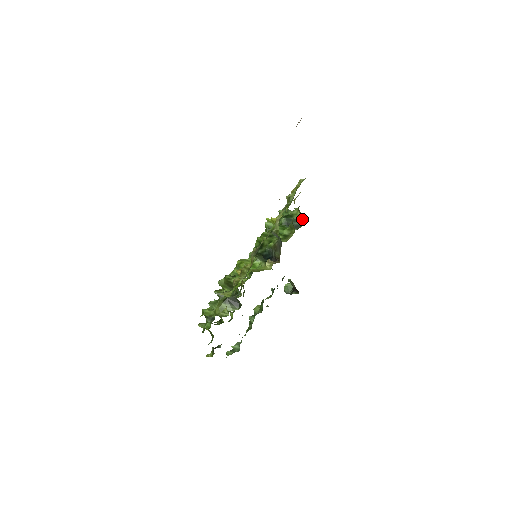
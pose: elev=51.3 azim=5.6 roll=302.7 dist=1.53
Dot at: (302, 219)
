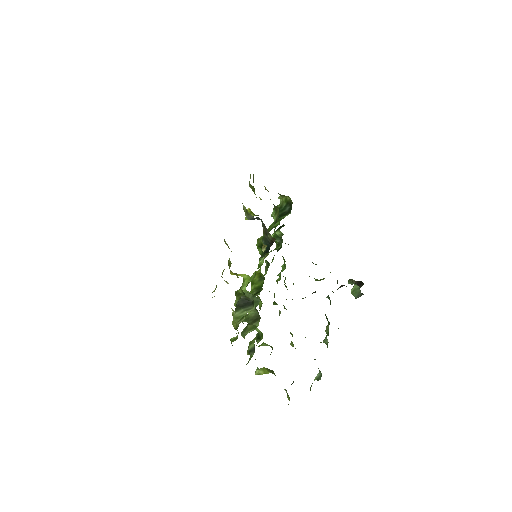
Dot at: (289, 200)
